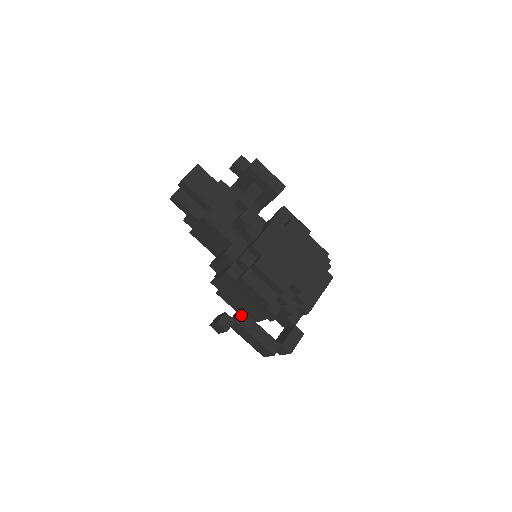
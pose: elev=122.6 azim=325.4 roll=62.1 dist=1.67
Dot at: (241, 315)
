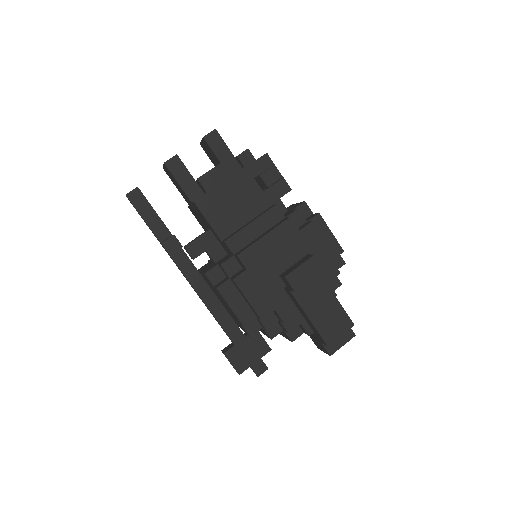
Dot at: occluded
